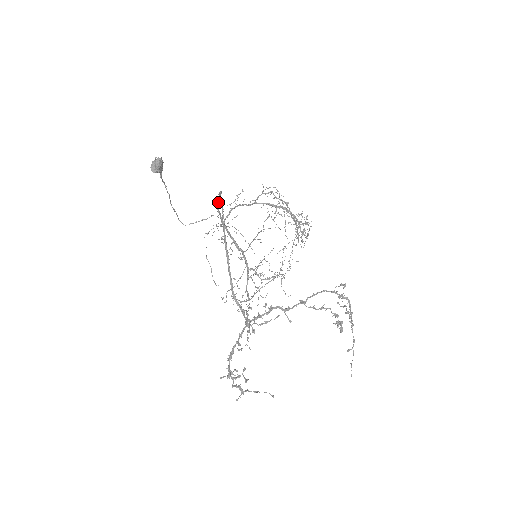
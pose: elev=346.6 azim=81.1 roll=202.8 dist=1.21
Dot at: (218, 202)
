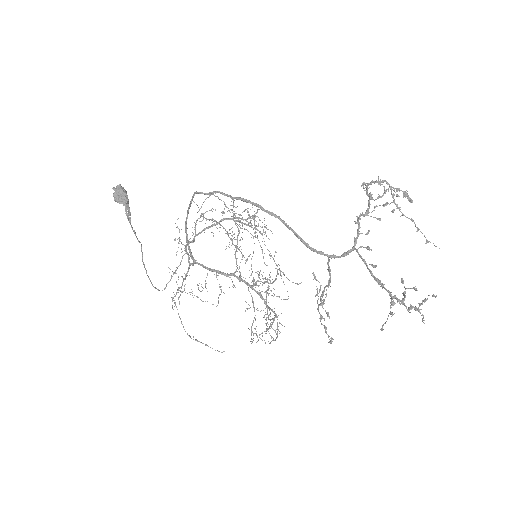
Dot at: (185, 227)
